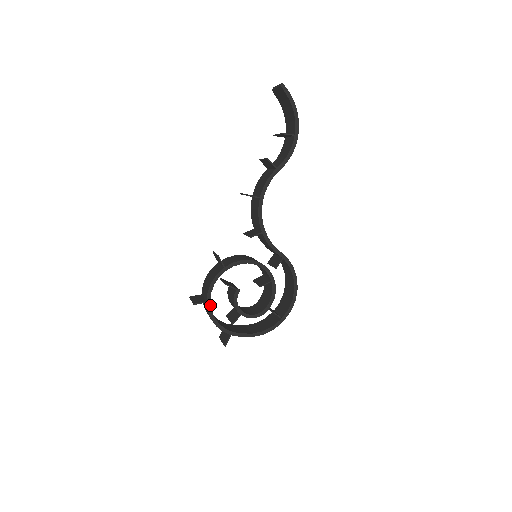
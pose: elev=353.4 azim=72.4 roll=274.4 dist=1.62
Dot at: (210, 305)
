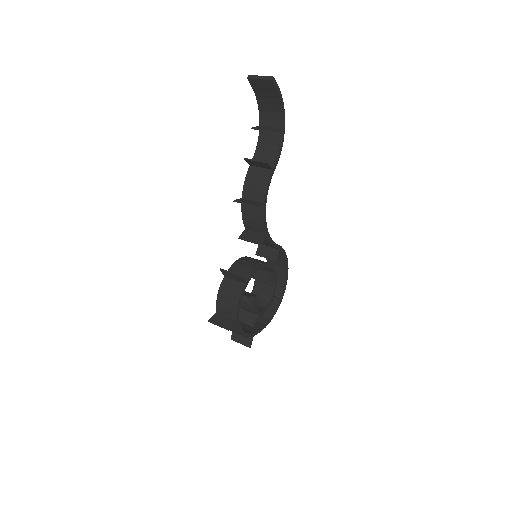
Dot at: (239, 322)
